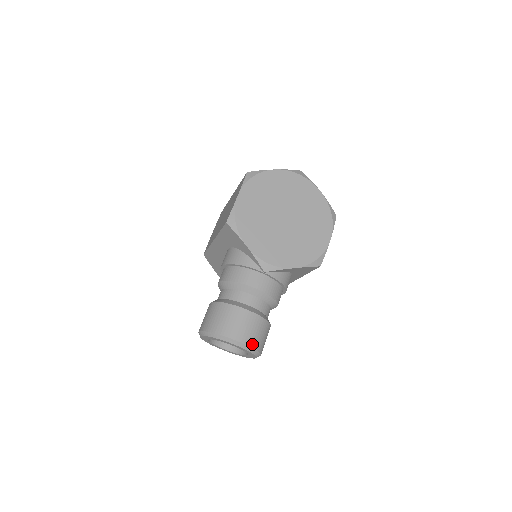
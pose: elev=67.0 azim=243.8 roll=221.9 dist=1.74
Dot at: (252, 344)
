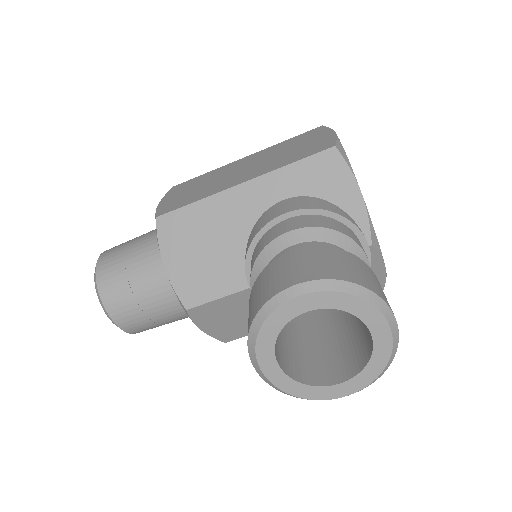
Dot at: occluded
